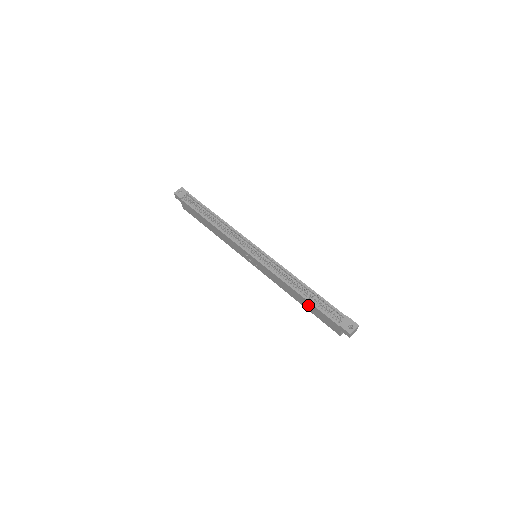
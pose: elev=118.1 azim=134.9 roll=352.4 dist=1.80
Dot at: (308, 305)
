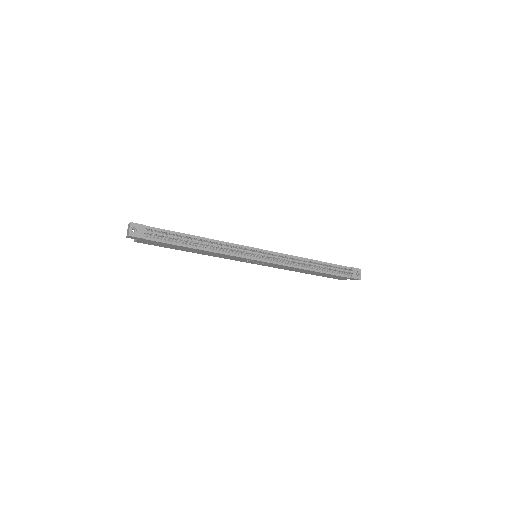
Dot at: (319, 274)
